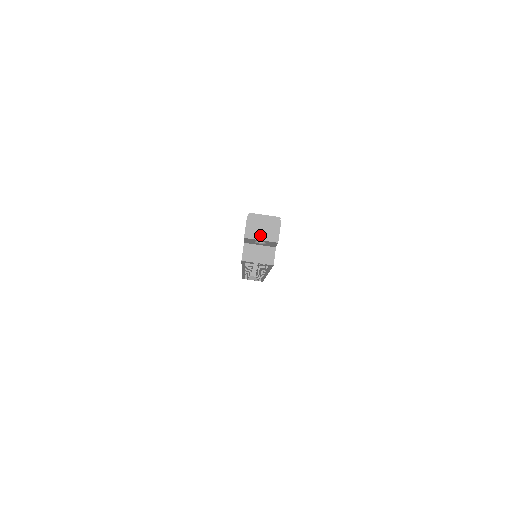
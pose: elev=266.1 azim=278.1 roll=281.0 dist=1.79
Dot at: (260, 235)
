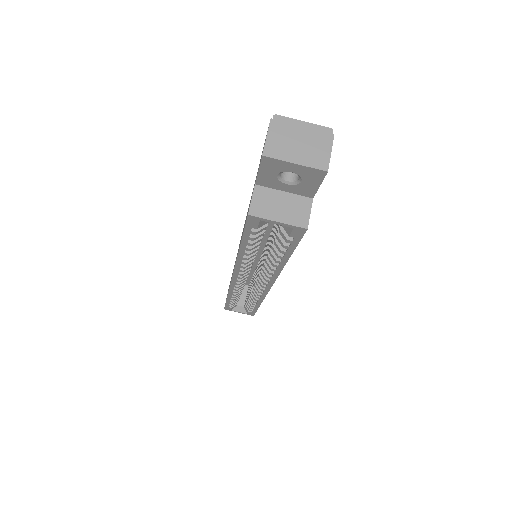
Dot at: (293, 154)
